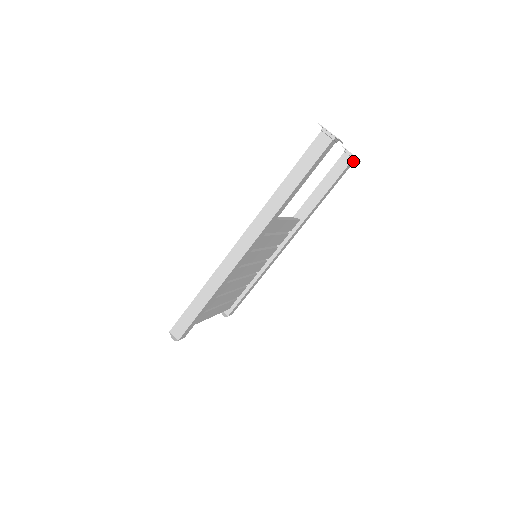
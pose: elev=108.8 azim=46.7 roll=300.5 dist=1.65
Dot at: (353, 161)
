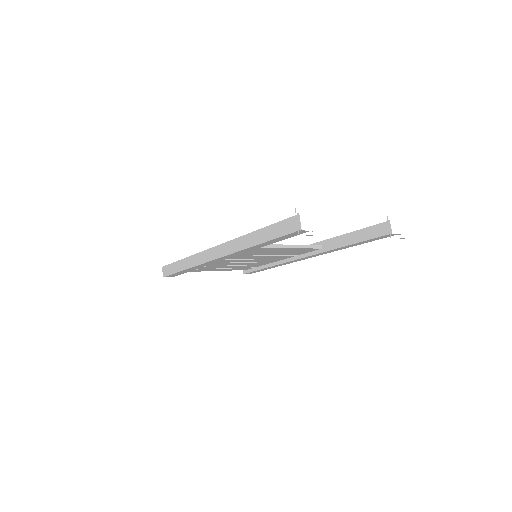
Dot at: occluded
